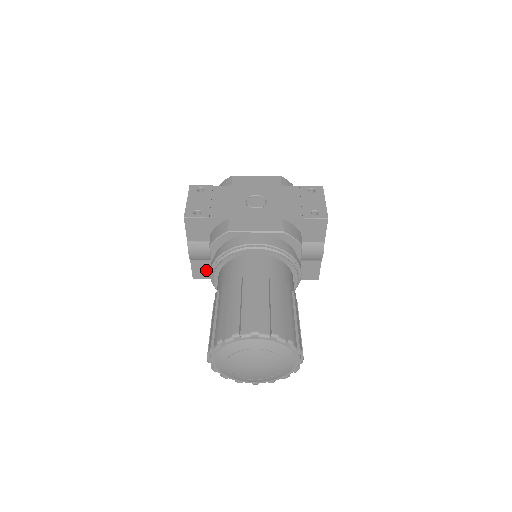
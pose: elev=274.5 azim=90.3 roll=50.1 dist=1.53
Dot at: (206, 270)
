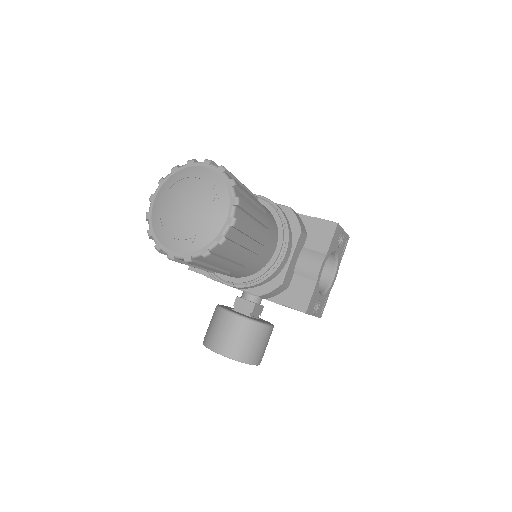
Dot at: occluded
